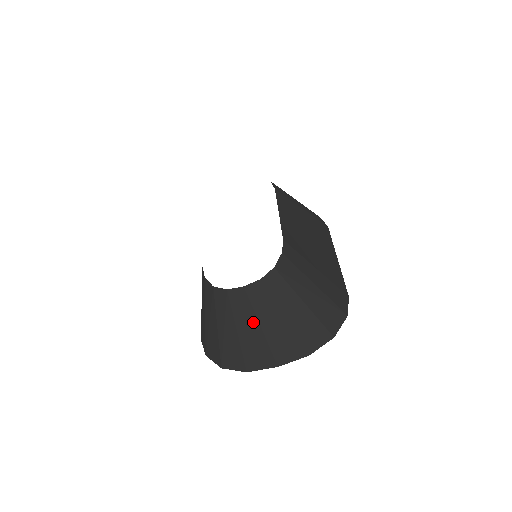
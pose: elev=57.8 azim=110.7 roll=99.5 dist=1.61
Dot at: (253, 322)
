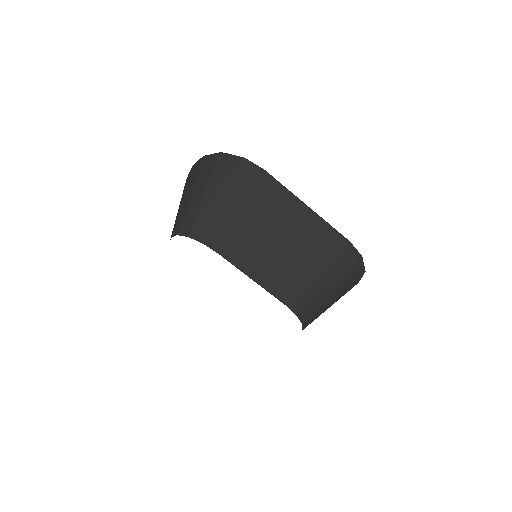
Dot at: occluded
